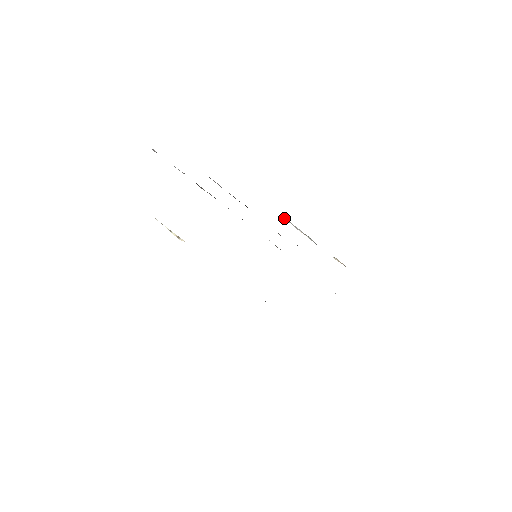
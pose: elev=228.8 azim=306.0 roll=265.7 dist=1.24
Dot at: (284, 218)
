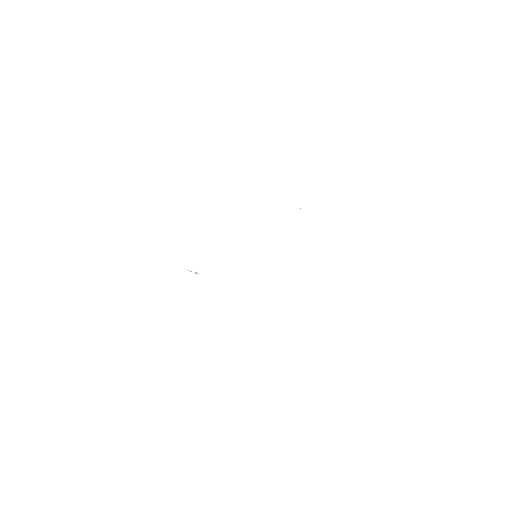
Dot at: occluded
